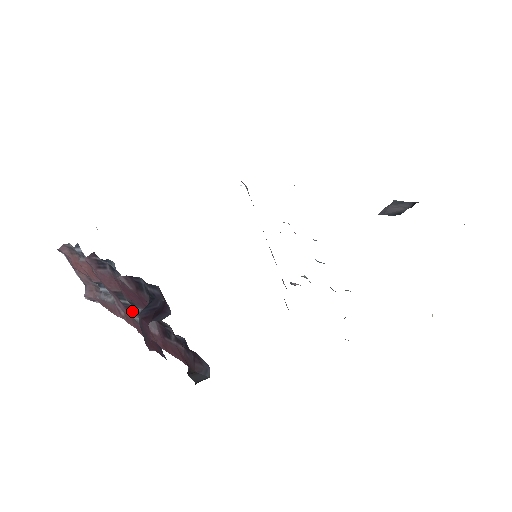
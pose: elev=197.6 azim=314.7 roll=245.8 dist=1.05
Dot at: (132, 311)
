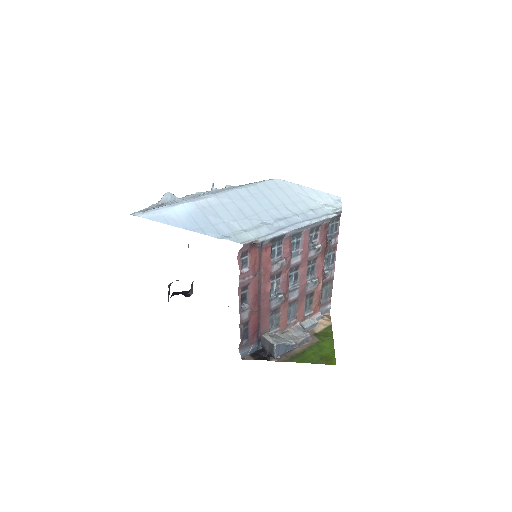
Dot at: (188, 244)
